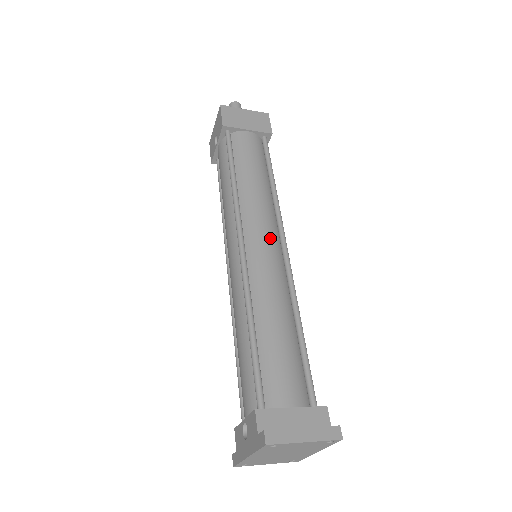
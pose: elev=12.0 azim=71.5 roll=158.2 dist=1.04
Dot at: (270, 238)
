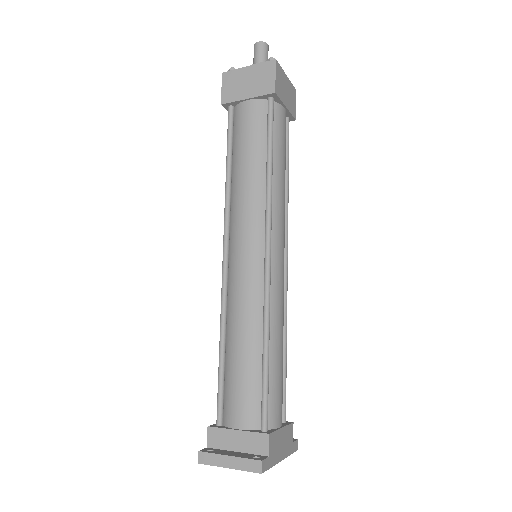
Dot at: (250, 247)
